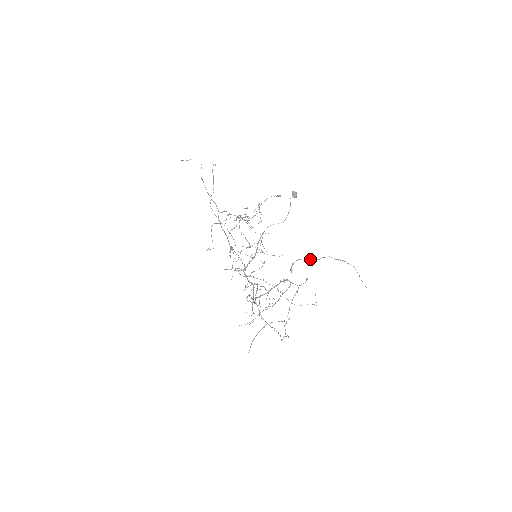
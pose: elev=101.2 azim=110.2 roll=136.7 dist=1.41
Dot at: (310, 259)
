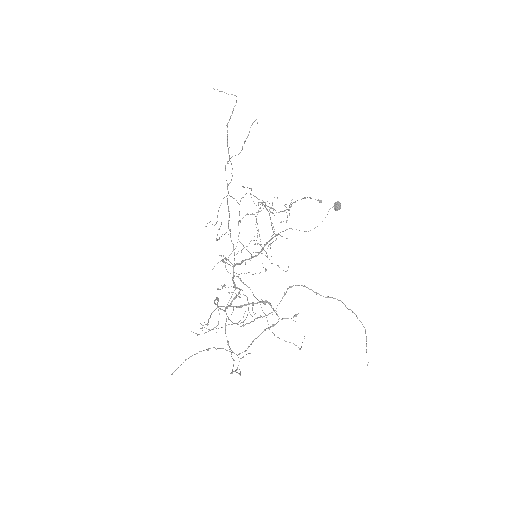
Dot at: occluded
